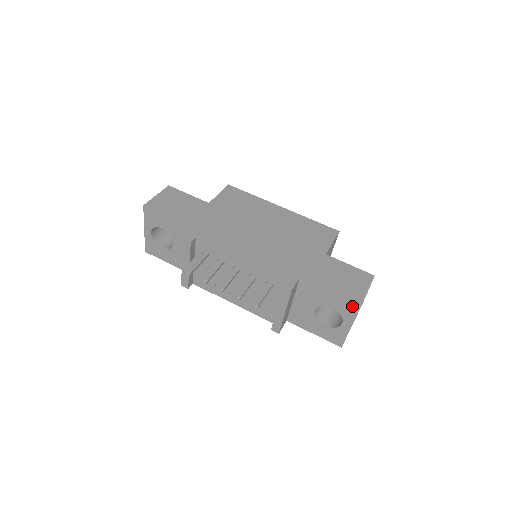
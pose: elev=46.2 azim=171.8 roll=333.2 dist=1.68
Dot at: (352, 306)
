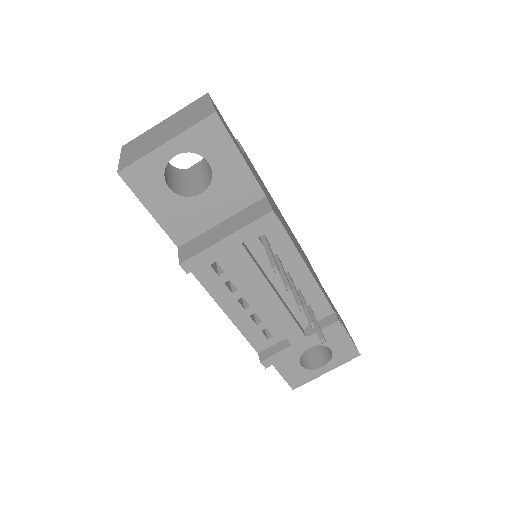
Dot at: (352, 353)
